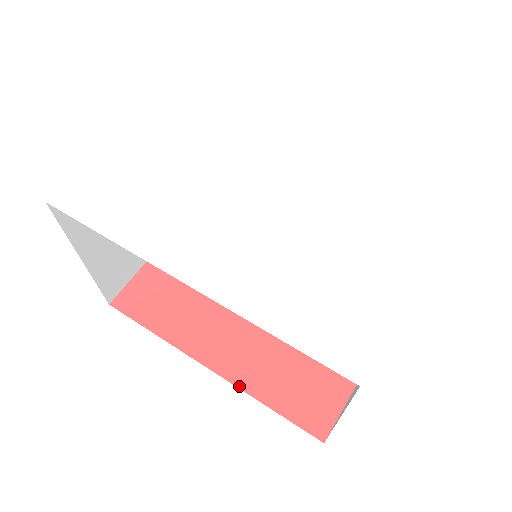
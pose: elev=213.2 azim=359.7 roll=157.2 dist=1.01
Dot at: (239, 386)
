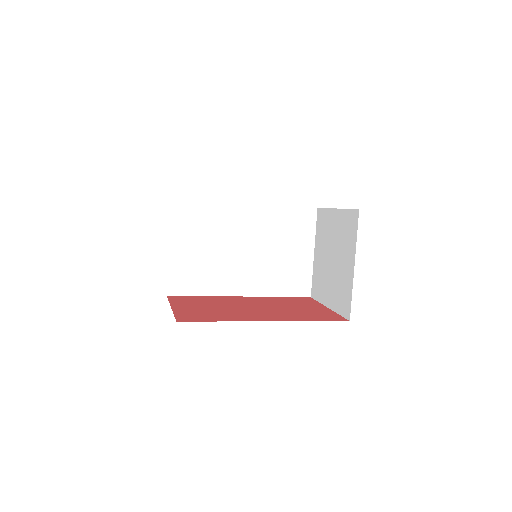
Dot at: occluded
